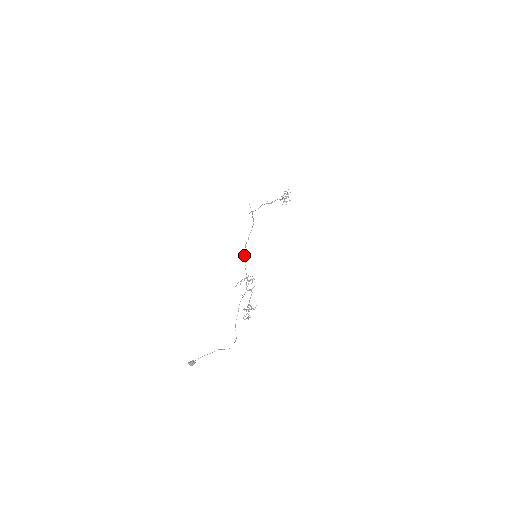
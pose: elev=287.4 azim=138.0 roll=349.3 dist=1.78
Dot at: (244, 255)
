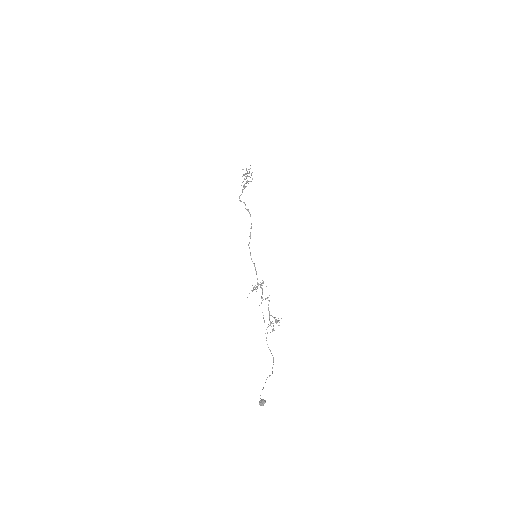
Dot at: (251, 258)
